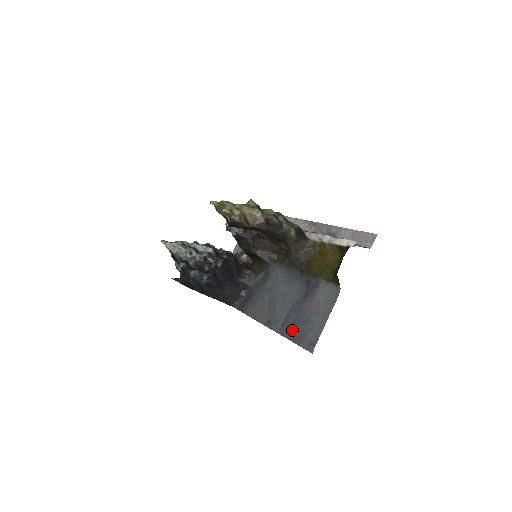
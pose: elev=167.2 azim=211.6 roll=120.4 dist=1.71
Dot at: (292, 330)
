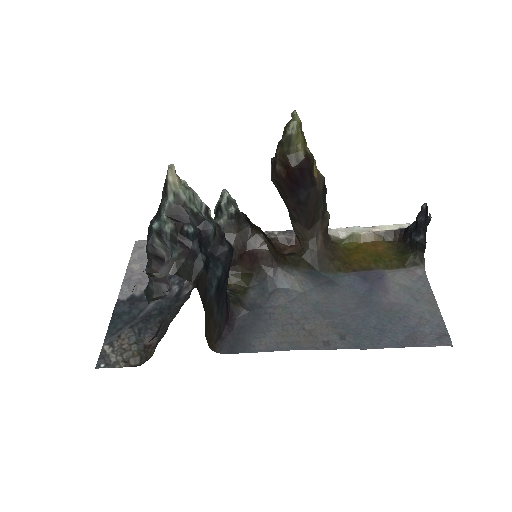
Dot at: (388, 334)
